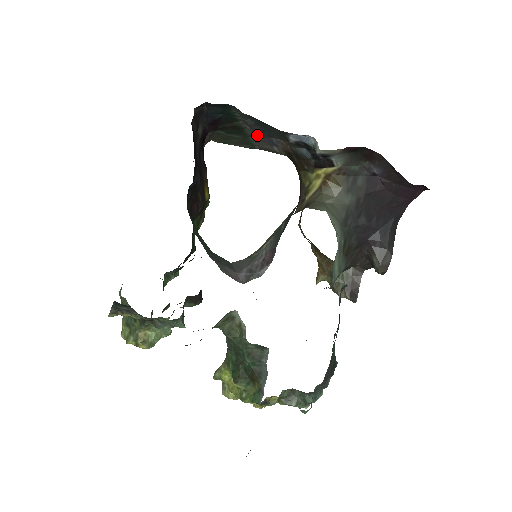
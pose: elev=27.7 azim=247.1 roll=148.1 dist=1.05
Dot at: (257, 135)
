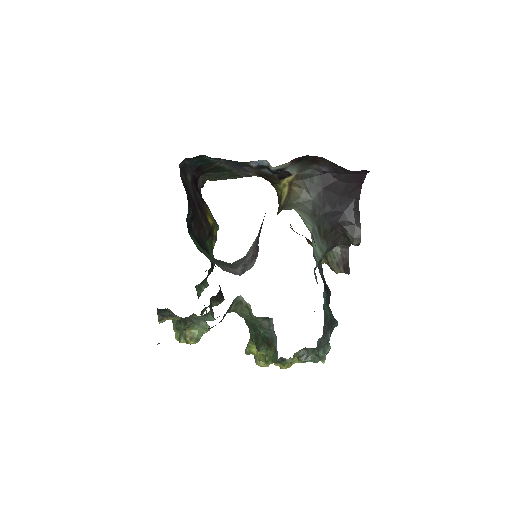
Dot at: (235, 168)
